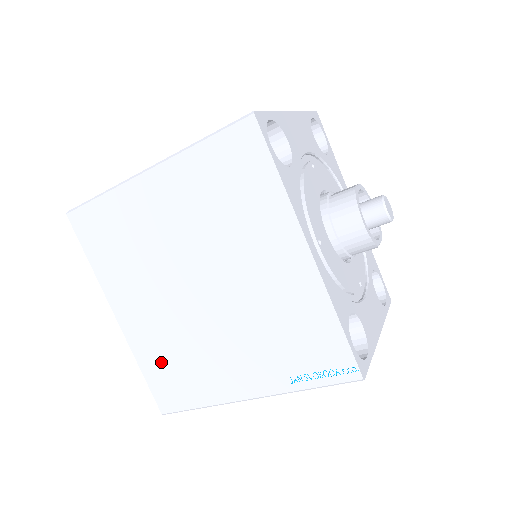
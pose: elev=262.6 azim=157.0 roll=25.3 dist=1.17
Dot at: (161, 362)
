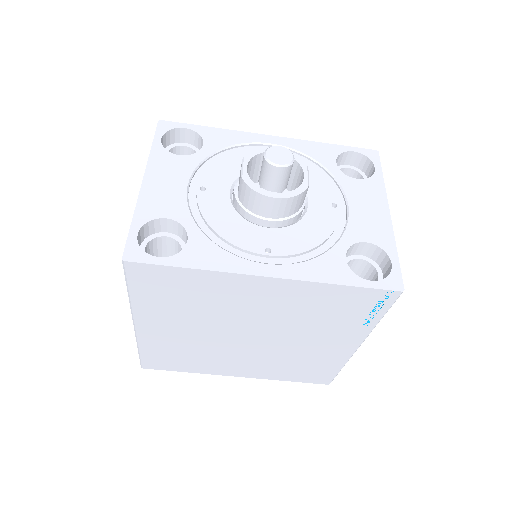
Dot at: (289, 372)
